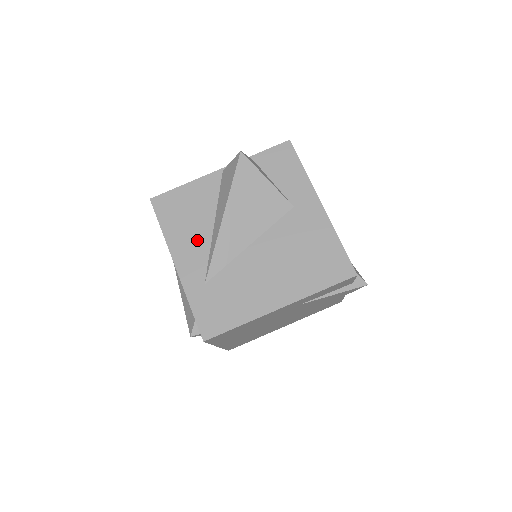
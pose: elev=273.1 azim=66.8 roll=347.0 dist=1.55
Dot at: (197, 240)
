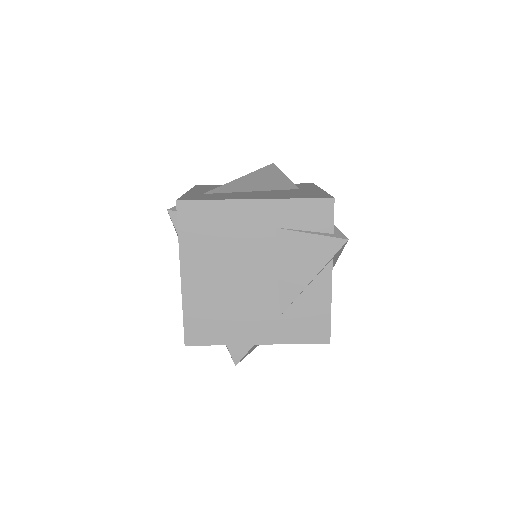
Dot at: occluded
